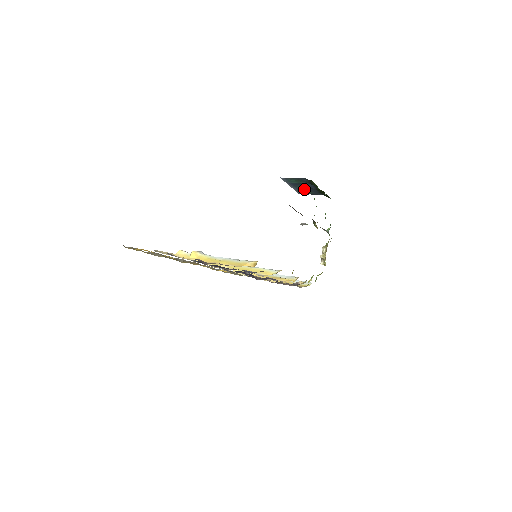
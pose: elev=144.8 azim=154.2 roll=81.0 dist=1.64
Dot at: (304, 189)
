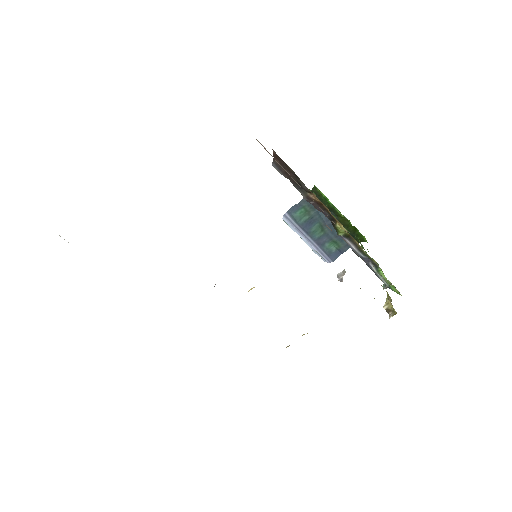
Dot at: (325, 237)
